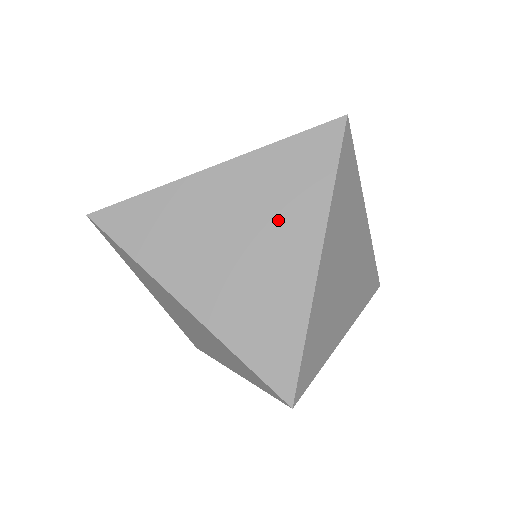
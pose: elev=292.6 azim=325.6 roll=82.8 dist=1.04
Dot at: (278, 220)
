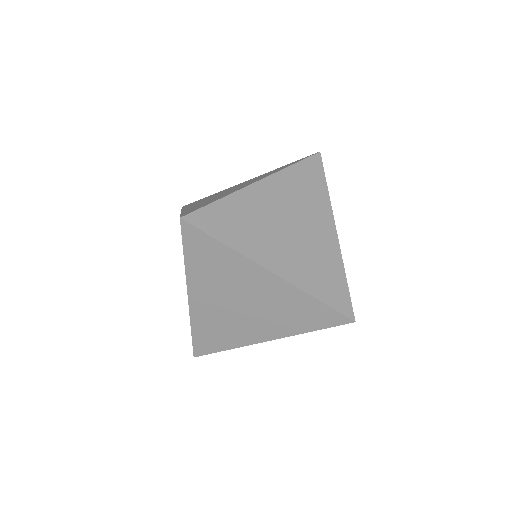
Dot at: (308, 211)
